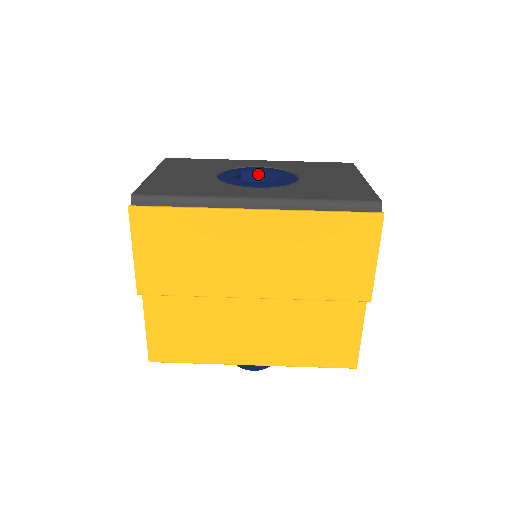
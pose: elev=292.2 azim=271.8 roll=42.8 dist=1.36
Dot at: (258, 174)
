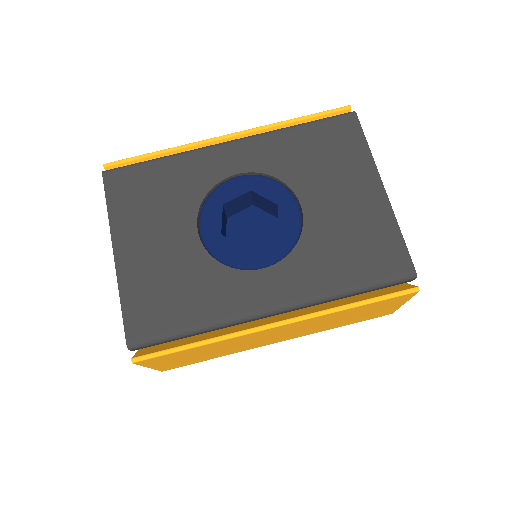
Dot at: (243, 196)
